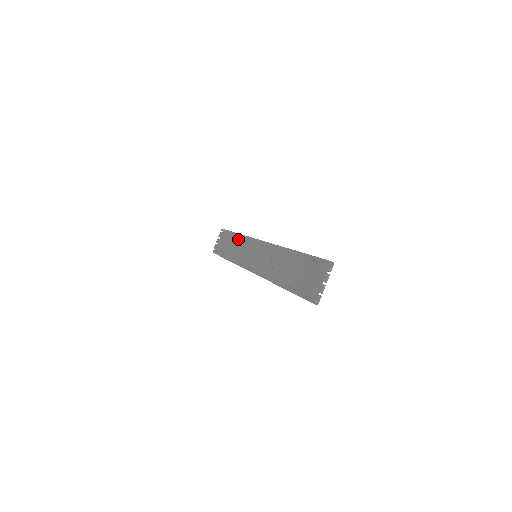
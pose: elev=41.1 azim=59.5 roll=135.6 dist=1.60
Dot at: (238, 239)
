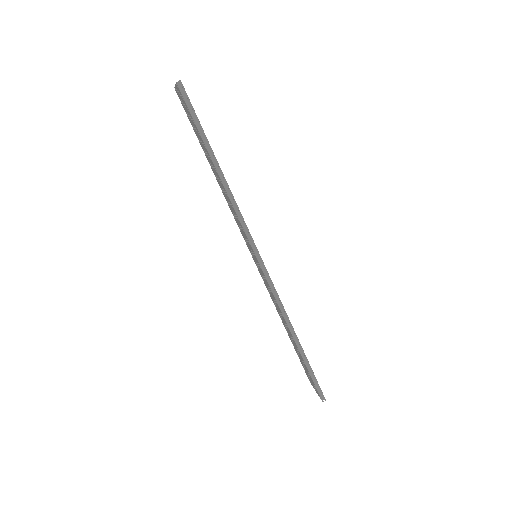
Dot at: (280, 317)
